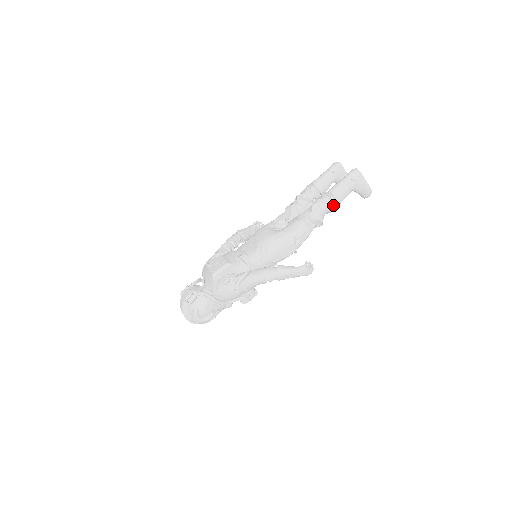
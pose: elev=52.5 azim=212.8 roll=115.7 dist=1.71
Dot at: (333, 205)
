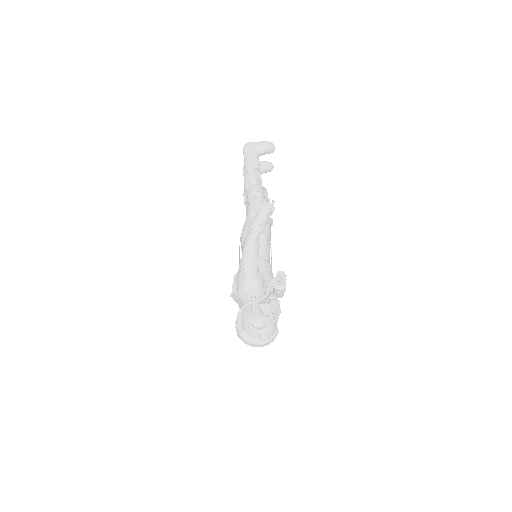
Dot at: (254, 172)
